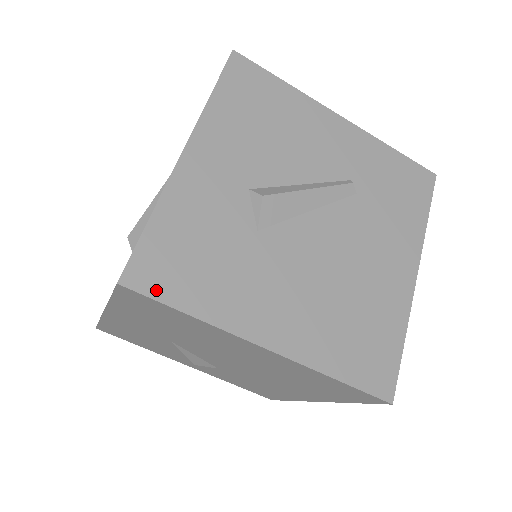
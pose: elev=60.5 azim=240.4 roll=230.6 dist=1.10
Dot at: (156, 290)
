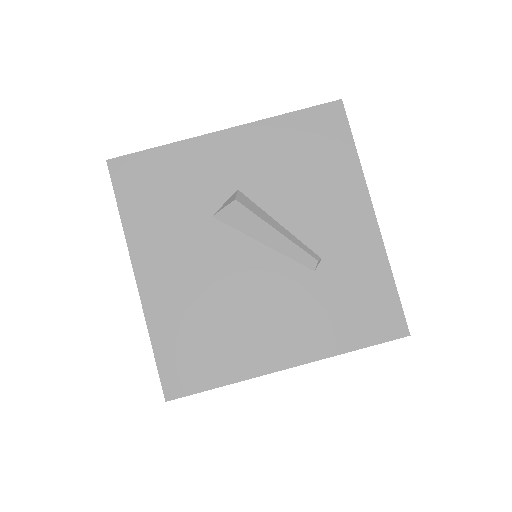
Dot at: (119, 184)
